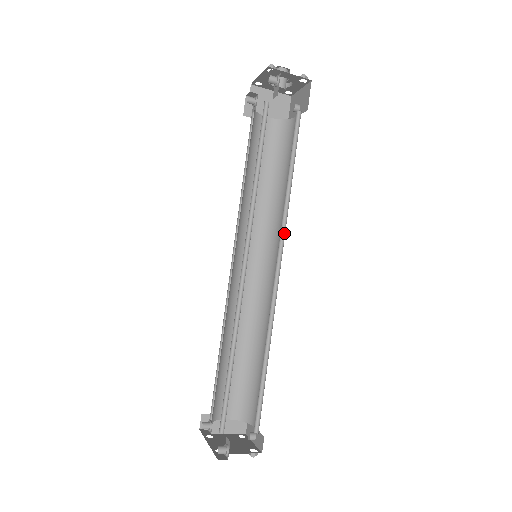
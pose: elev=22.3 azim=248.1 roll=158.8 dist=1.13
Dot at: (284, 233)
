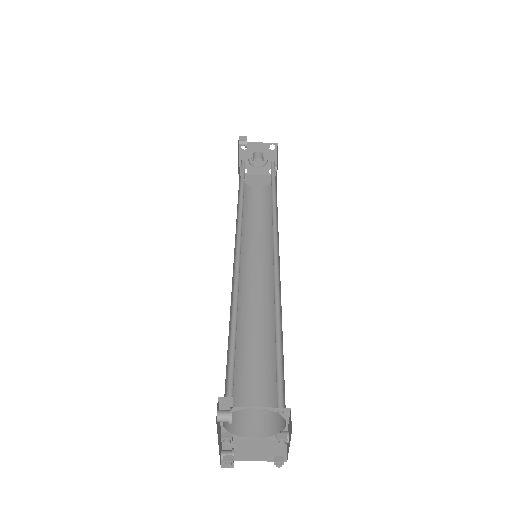
Dot at: occluded
